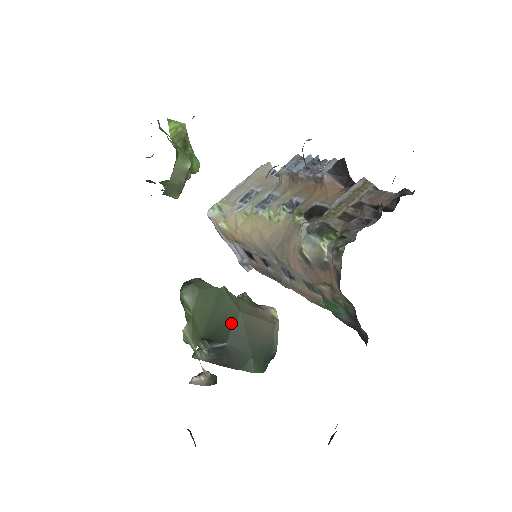
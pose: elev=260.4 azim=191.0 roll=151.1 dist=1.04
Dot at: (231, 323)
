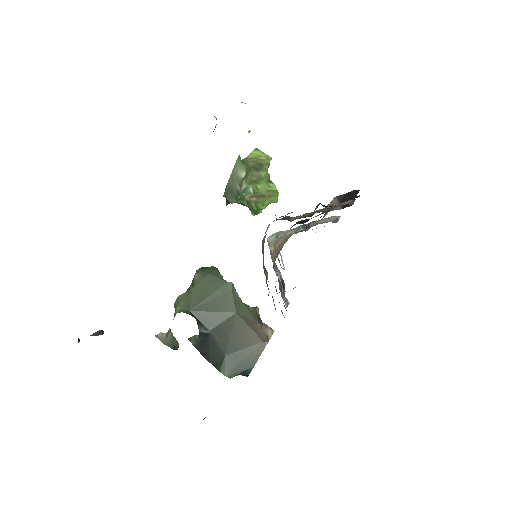
Dot at: (223, 316)
